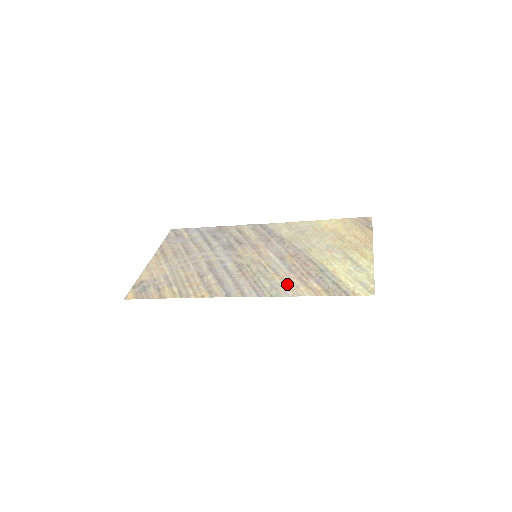
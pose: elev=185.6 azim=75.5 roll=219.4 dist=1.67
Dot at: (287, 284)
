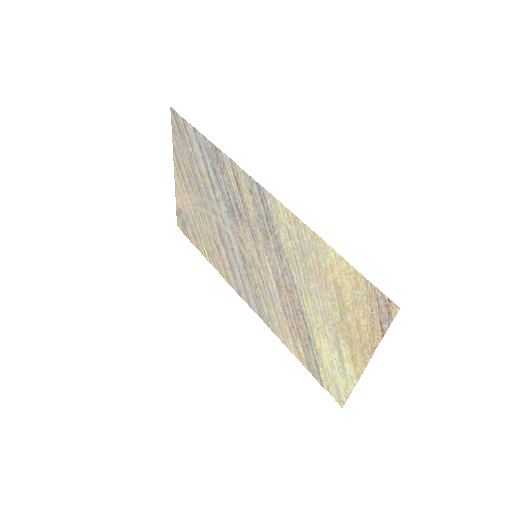
Dot at: (280, 326)
